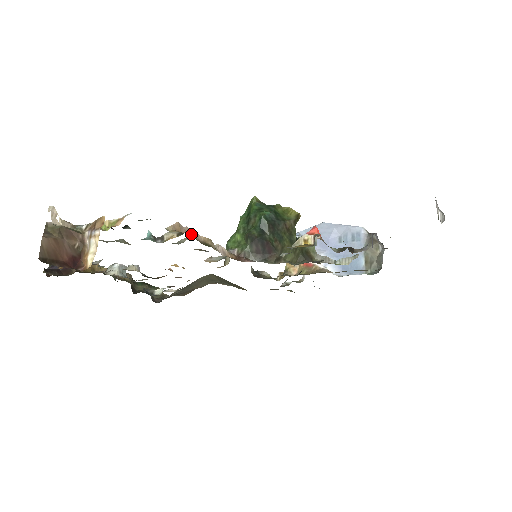
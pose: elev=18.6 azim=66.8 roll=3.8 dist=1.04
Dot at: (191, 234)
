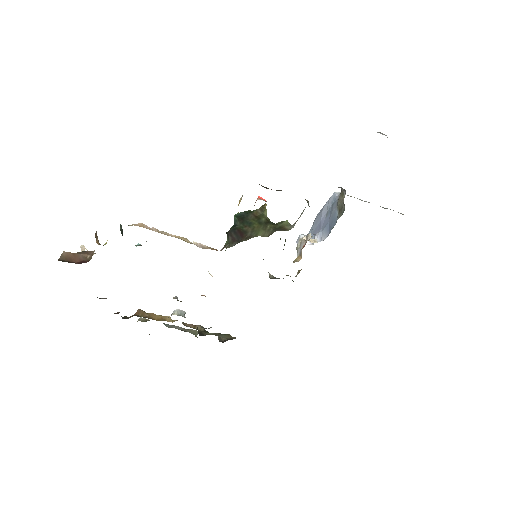
Dot at: (159, 232)
